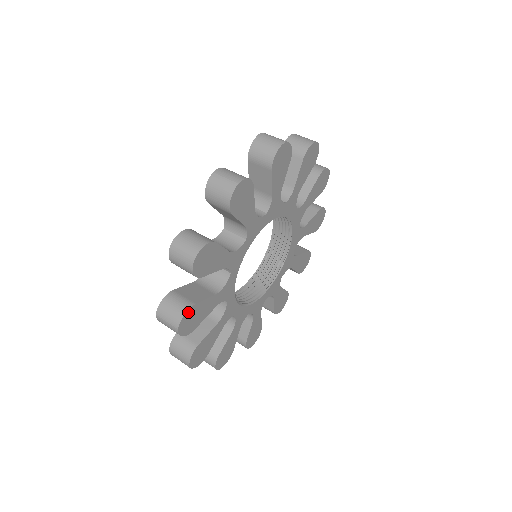
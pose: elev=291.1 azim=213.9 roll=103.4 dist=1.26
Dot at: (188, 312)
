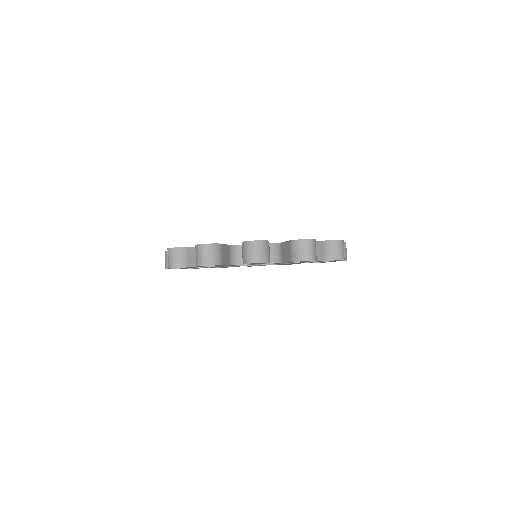
Dot at: (181, 267)
